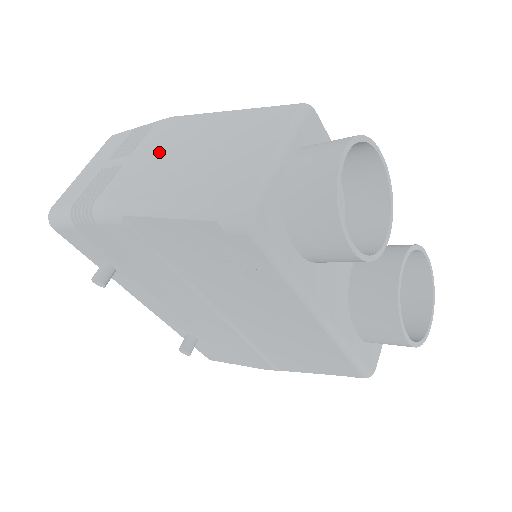
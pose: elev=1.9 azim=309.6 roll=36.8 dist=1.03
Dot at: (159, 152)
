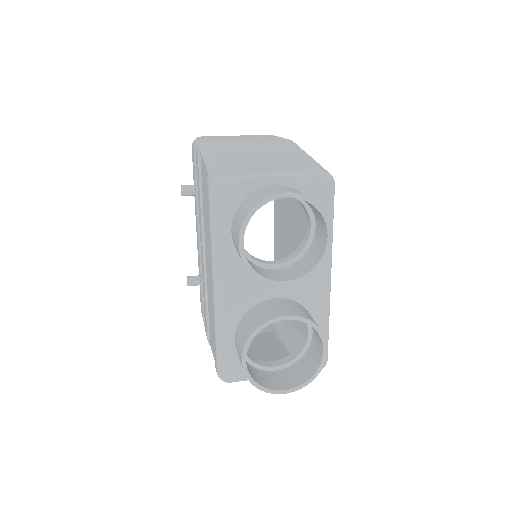
Dot at: (255, 144)
